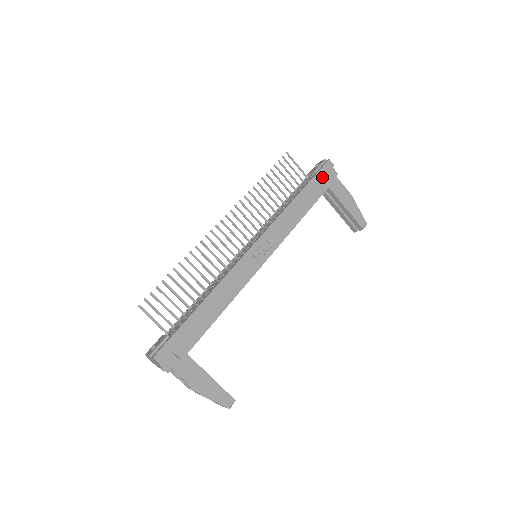
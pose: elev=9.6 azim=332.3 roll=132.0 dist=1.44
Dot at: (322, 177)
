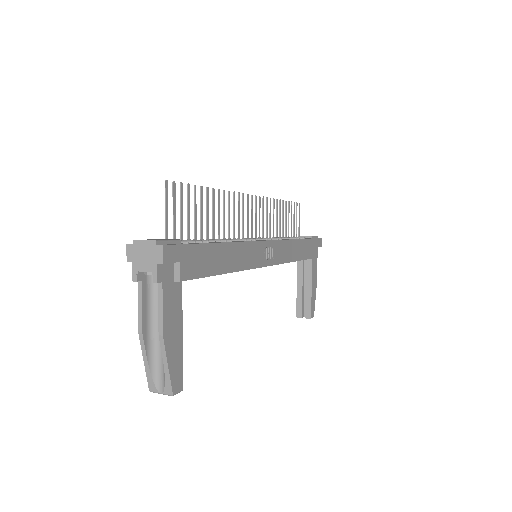
Dot at: (315, 245)
